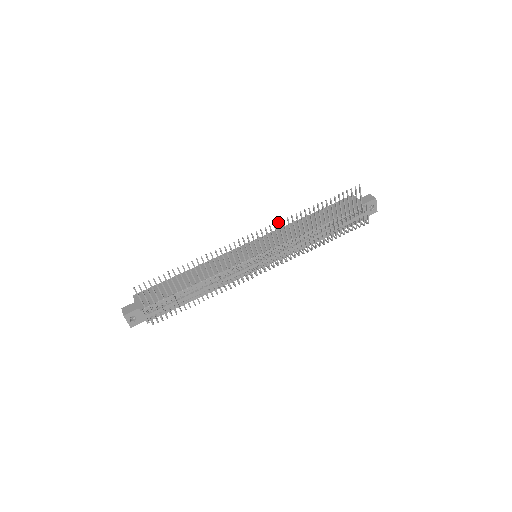
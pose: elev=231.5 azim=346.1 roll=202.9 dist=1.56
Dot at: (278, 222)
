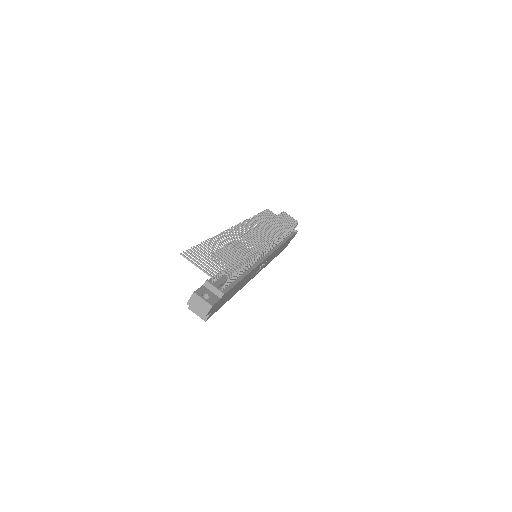
Dot at: (243, 221)
